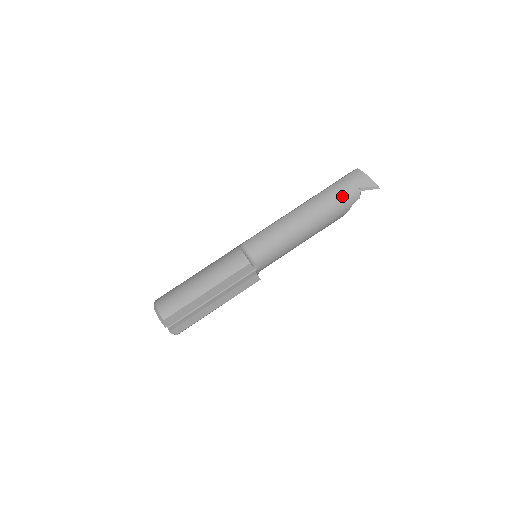
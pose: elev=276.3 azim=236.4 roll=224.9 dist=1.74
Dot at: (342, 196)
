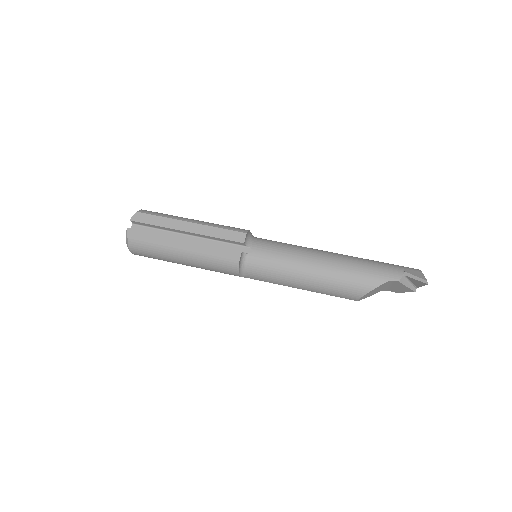
Dot at: (381, 265)
